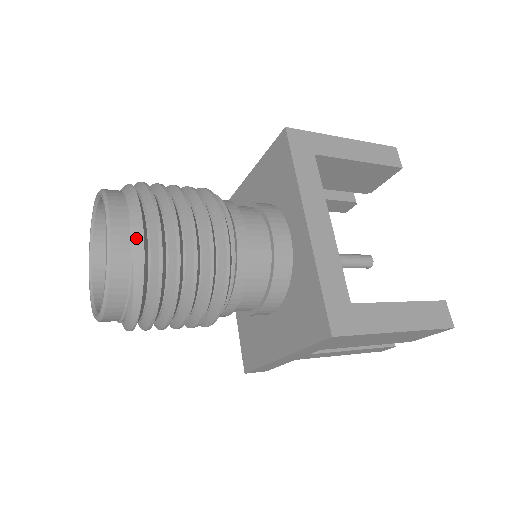
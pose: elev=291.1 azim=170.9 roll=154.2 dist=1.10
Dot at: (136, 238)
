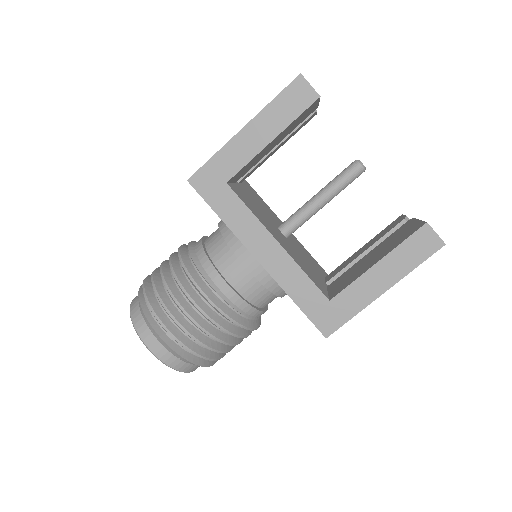
Dot at: (168, 348)
